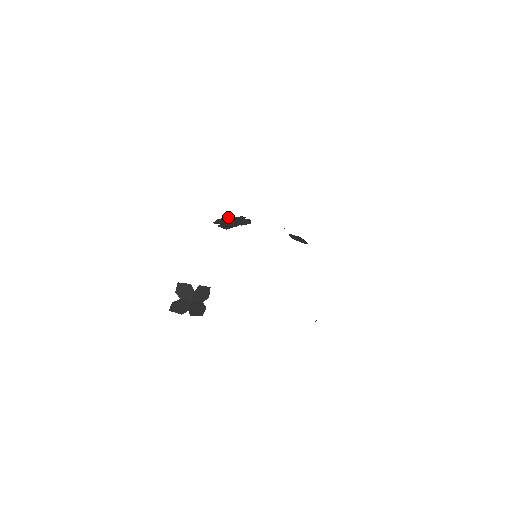
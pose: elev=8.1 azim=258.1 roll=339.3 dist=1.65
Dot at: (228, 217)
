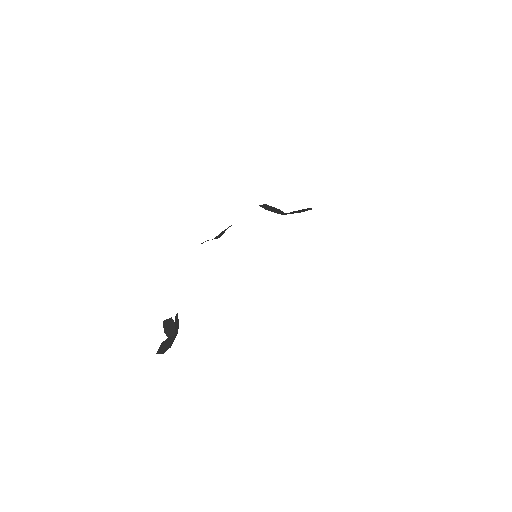
Dot at: occluded
